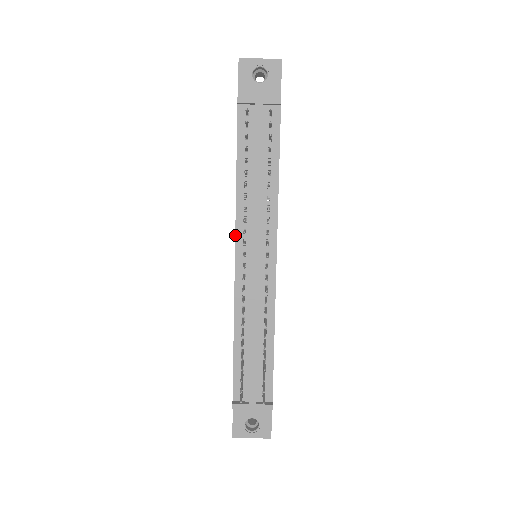
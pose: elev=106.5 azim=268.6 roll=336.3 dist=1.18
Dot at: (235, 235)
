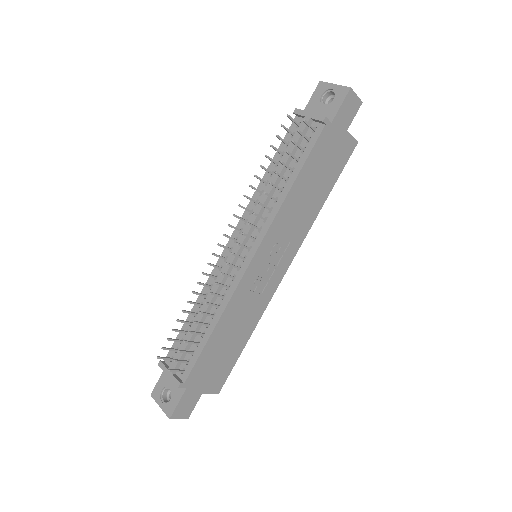
Dot at: (239, 222)
